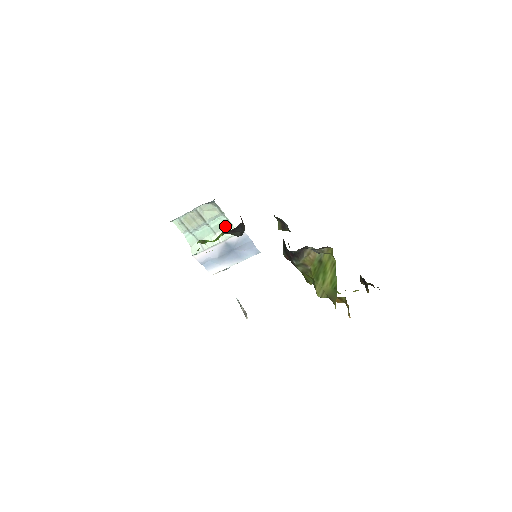
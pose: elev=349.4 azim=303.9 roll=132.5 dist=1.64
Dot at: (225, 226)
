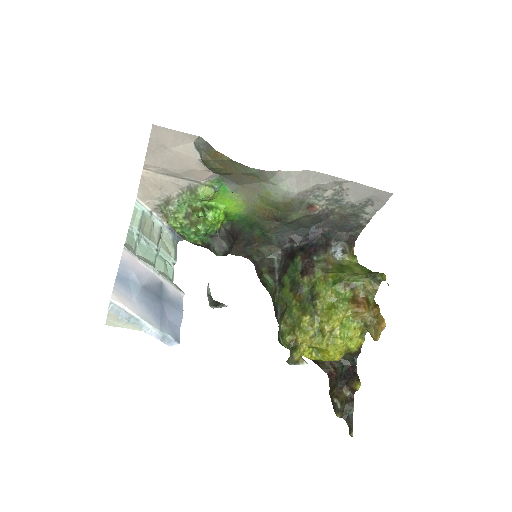
Dot at: (166, 273)
